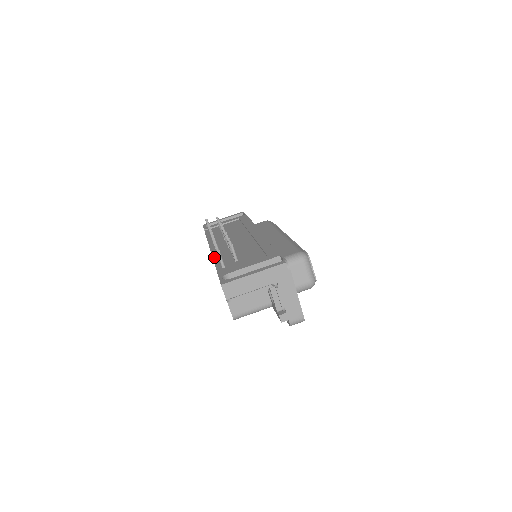
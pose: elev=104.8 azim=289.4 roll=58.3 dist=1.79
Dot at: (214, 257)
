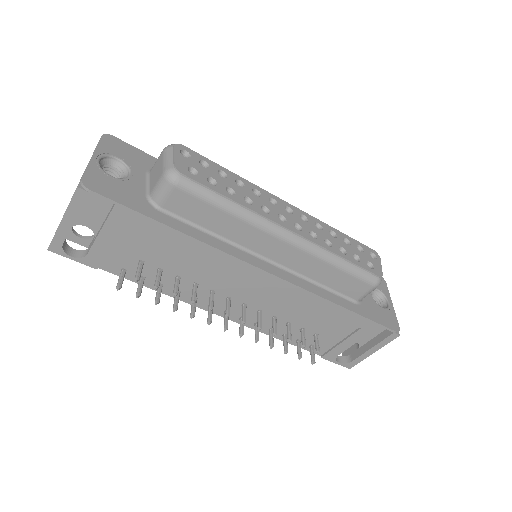
Dot at: (265, 333)
